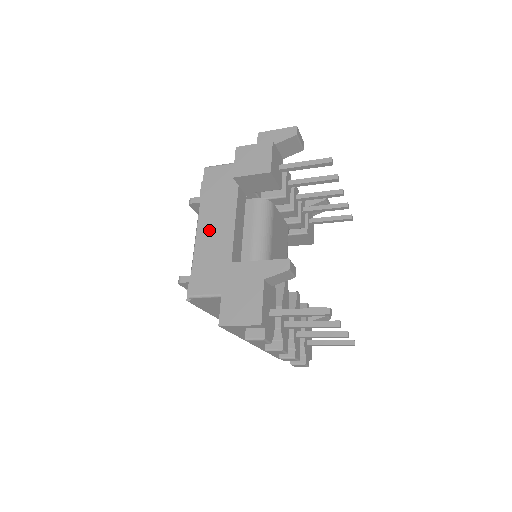
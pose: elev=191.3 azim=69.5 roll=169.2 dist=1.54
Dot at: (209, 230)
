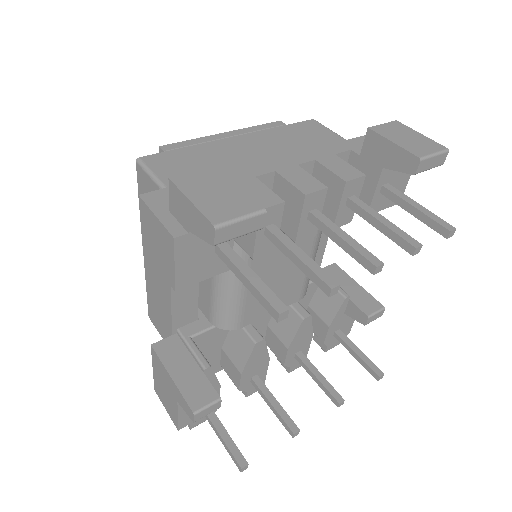
Dot at: (152, 267)
